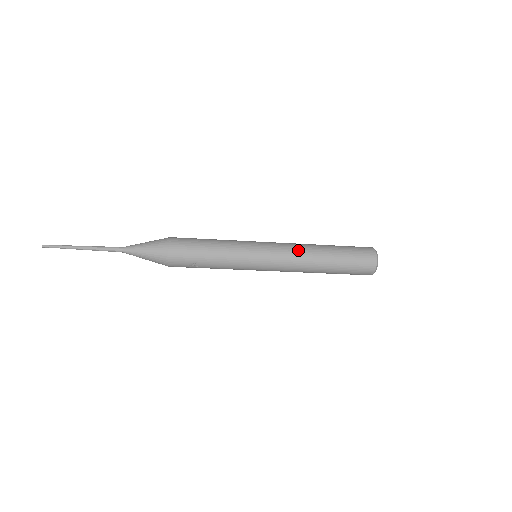
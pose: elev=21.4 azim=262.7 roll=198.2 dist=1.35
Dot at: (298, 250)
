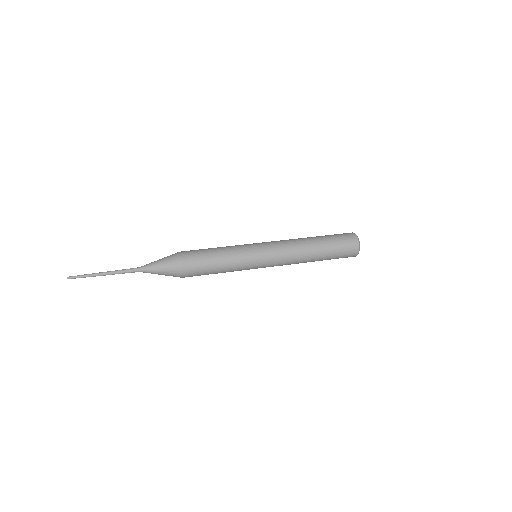
Dot at: (293, 257)
